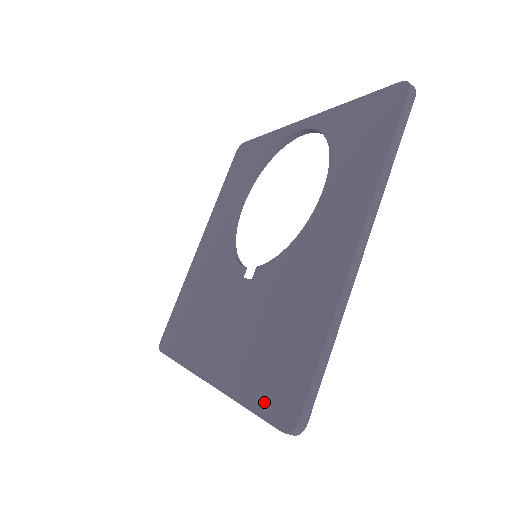
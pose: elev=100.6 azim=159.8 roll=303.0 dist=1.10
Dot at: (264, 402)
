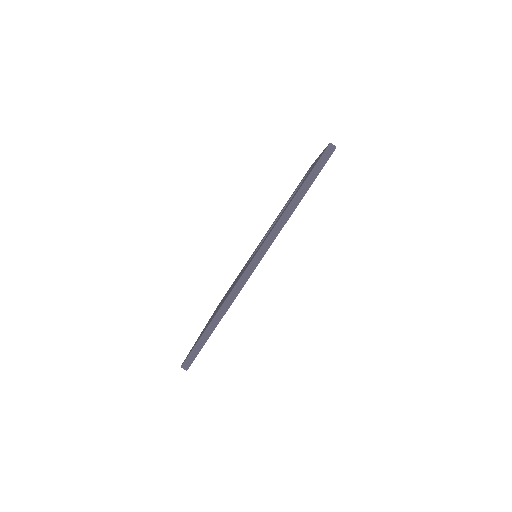
Dot at: occluded
